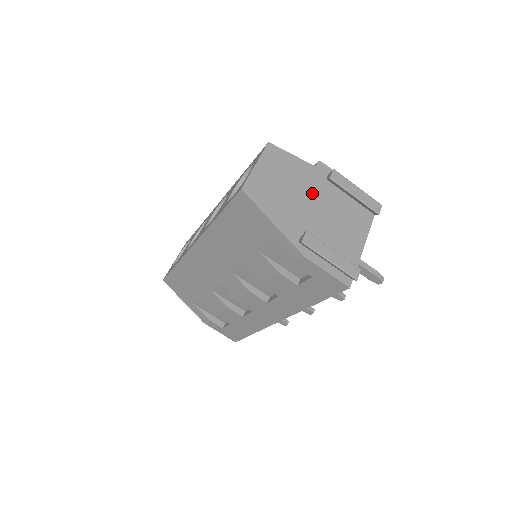
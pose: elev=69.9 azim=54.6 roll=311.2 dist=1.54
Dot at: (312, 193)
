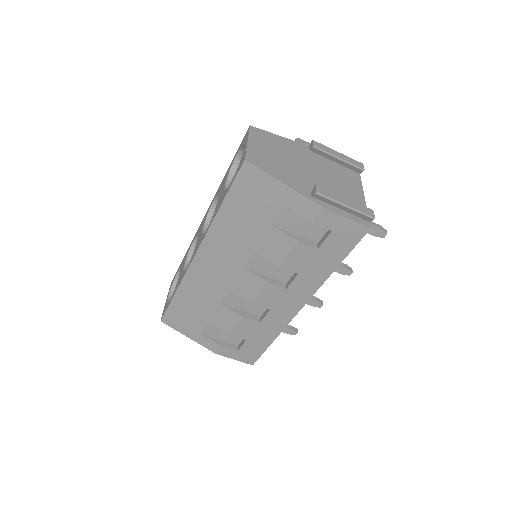
Dot at: (303, 160)
